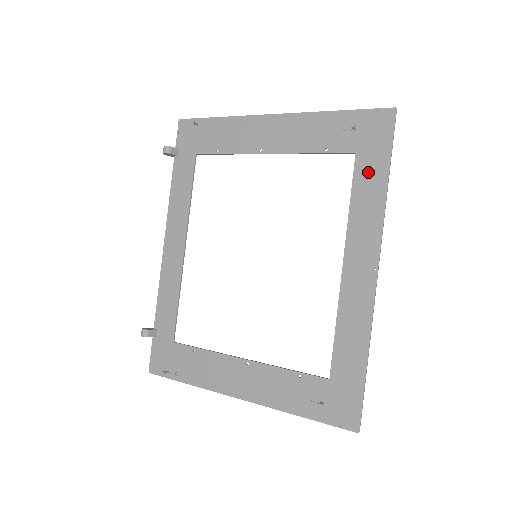
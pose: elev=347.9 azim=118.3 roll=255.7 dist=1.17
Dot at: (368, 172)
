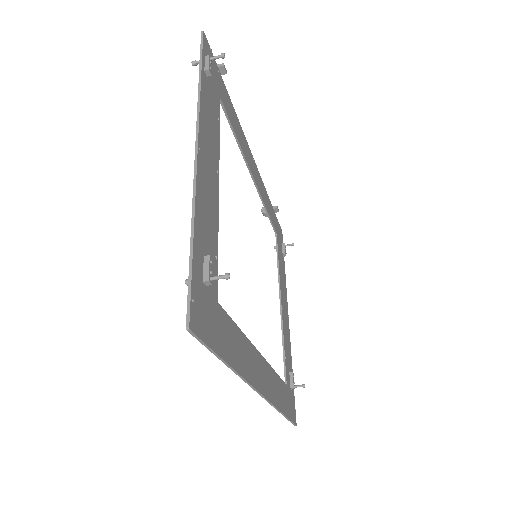
Dot at: (223, 333)
